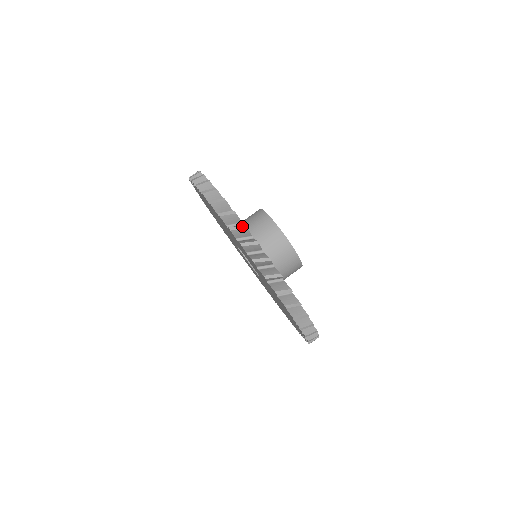
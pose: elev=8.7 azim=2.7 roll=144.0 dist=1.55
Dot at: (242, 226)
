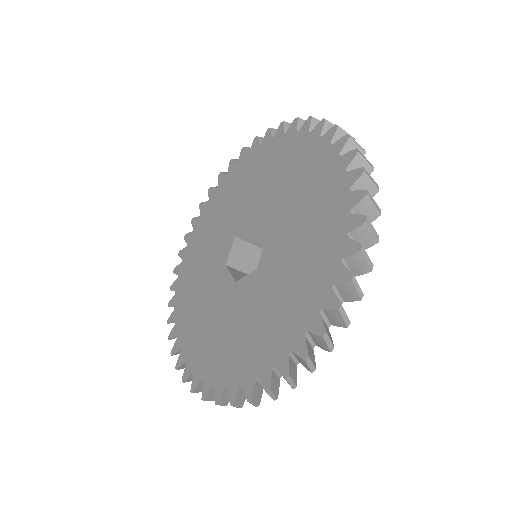
Dot at: occluded
